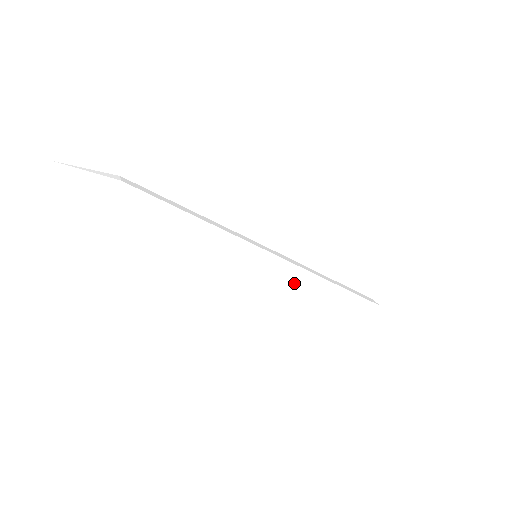
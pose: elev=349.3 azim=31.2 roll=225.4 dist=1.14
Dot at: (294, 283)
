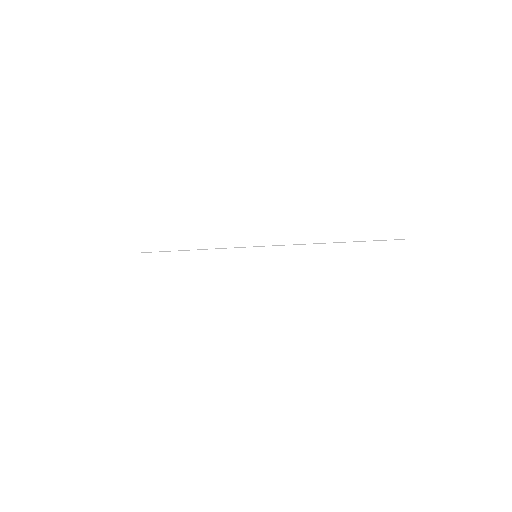
Dot at: (298, 251)
